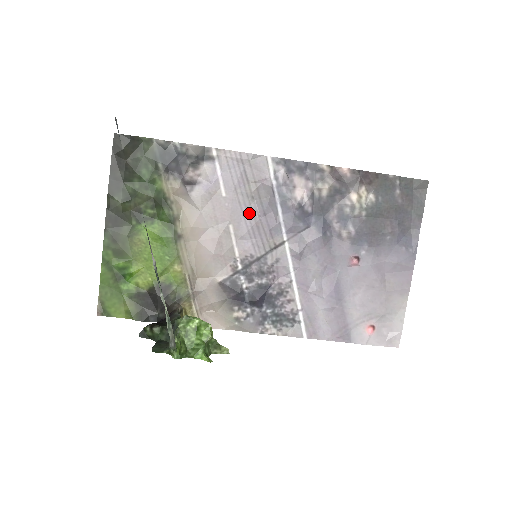
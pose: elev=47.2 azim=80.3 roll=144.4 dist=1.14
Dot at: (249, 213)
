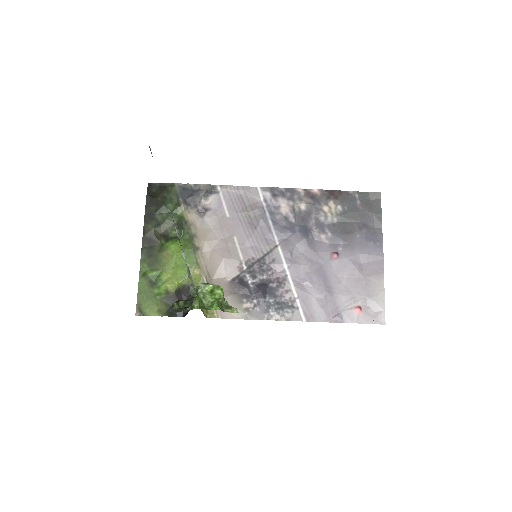
Dot at: (248, 227)
